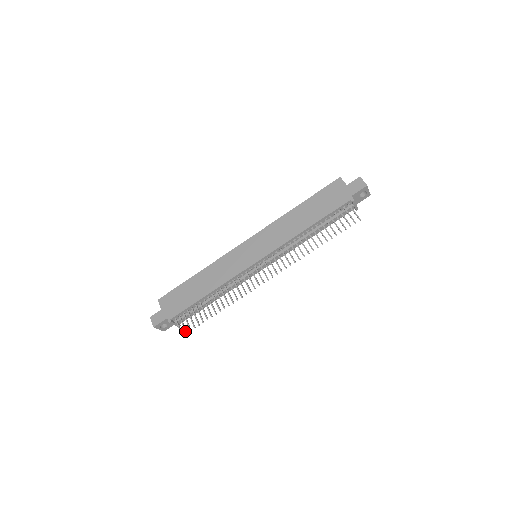
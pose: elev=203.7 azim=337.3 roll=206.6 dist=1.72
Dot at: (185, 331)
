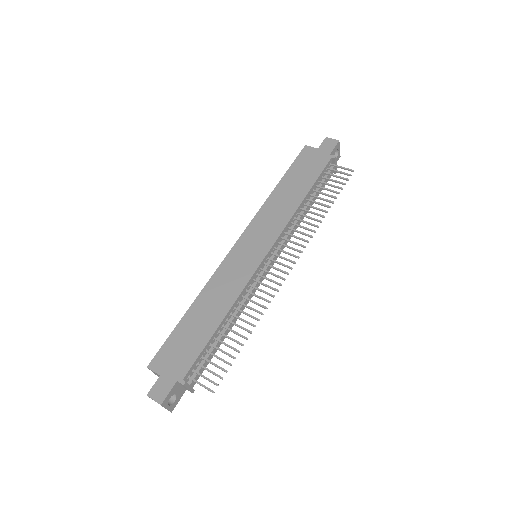
Dot at: (214, 383)
